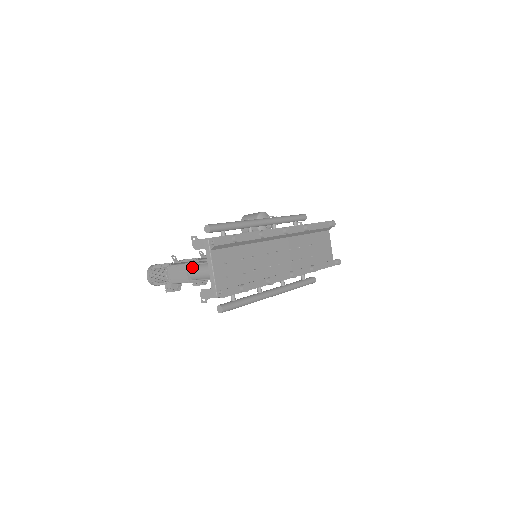
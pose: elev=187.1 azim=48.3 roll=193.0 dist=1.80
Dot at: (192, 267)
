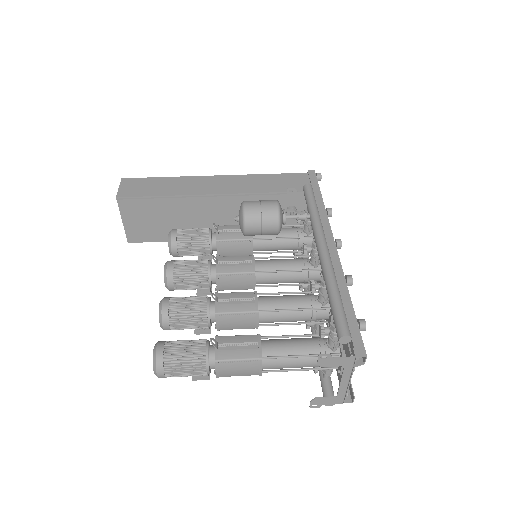
Dot at: (271, 360)
